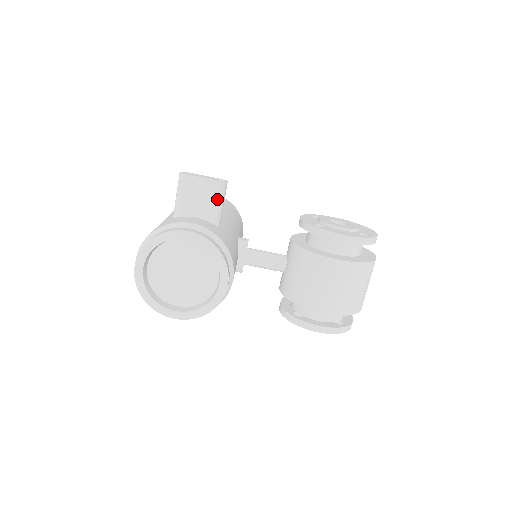
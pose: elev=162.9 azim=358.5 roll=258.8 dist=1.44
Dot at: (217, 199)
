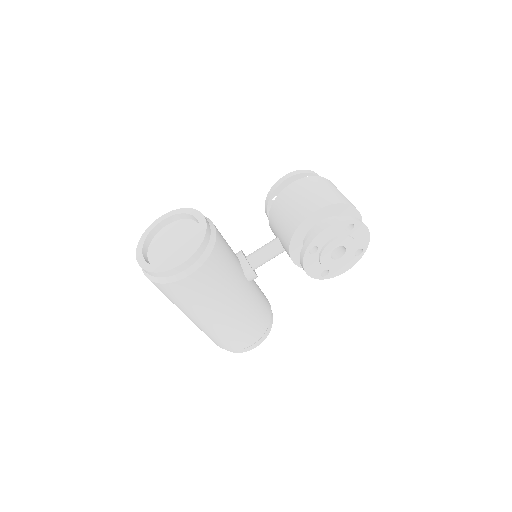
Dot at: occluded
